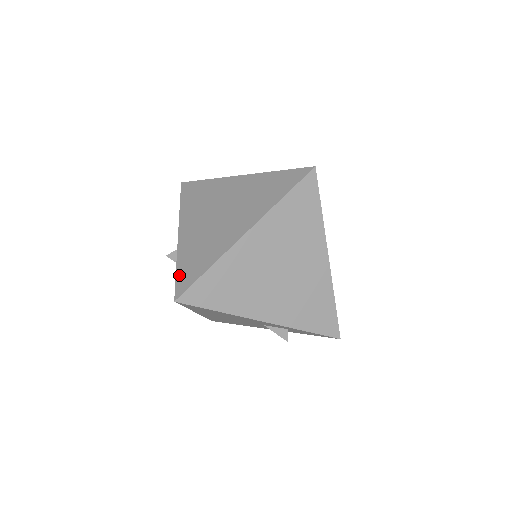
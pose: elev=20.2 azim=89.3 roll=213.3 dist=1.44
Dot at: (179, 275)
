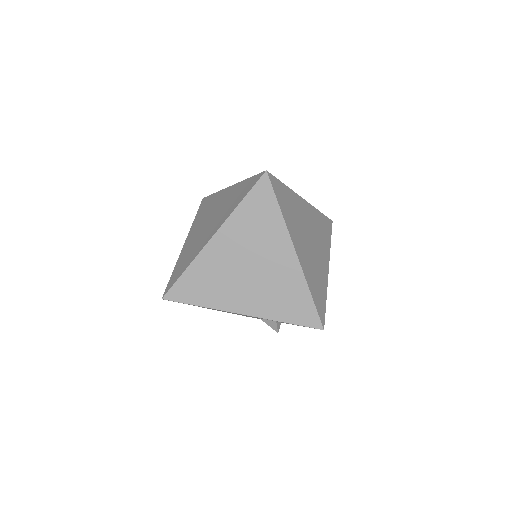
Dot at: (171, 277)
